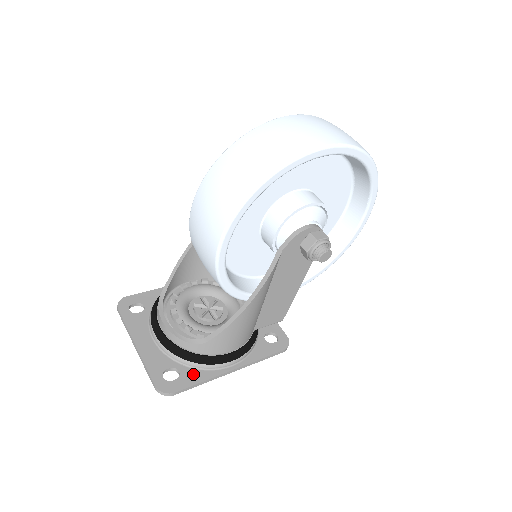
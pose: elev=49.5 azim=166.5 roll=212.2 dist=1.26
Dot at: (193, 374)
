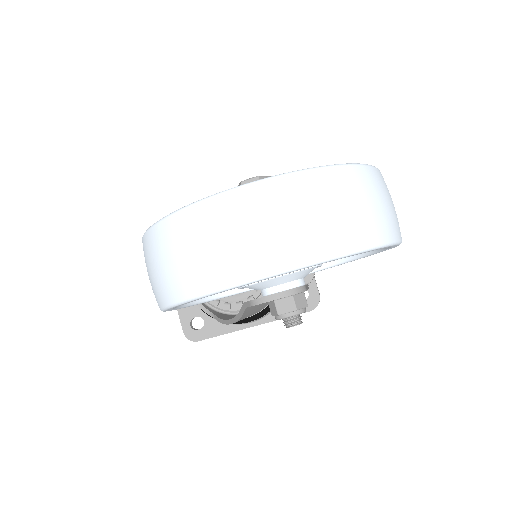
Dot at: (215, 326)
